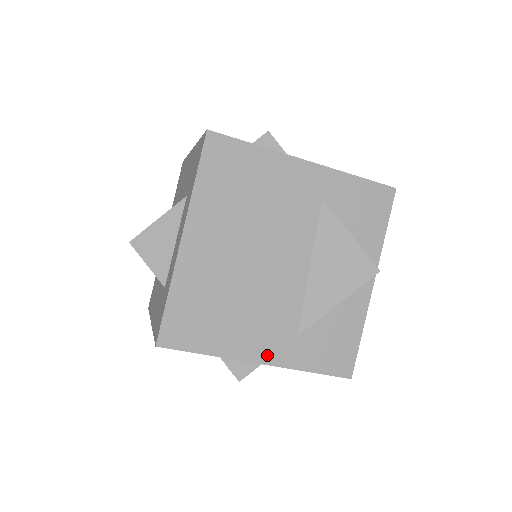
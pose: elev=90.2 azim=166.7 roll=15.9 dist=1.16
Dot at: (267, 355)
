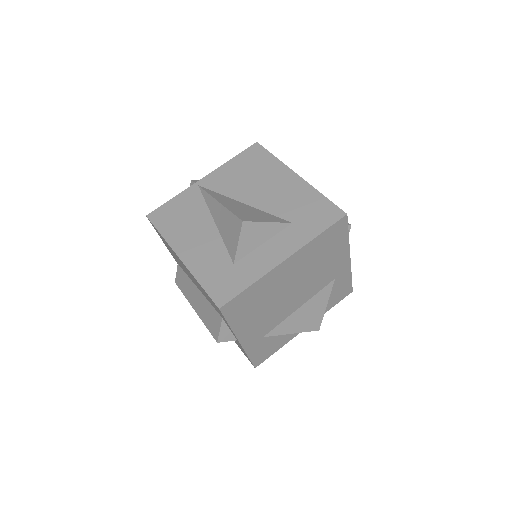
Dot at: (246, 340)
